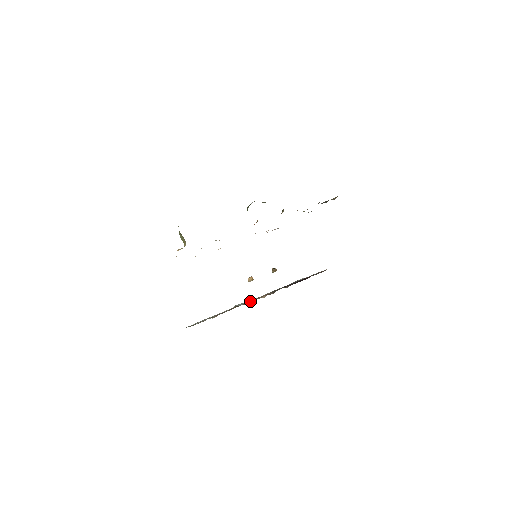
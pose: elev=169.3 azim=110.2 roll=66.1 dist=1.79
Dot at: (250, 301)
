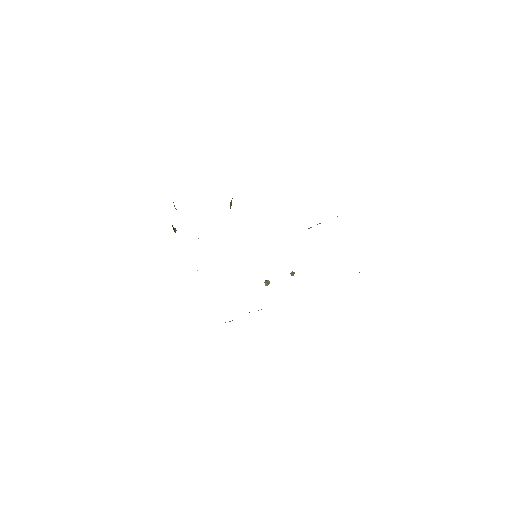
Dot at: occluded
